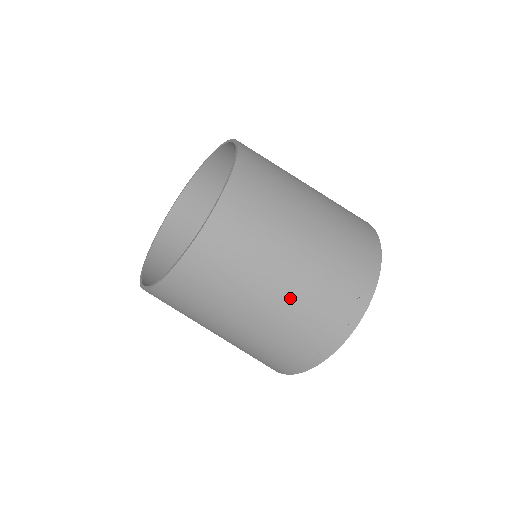
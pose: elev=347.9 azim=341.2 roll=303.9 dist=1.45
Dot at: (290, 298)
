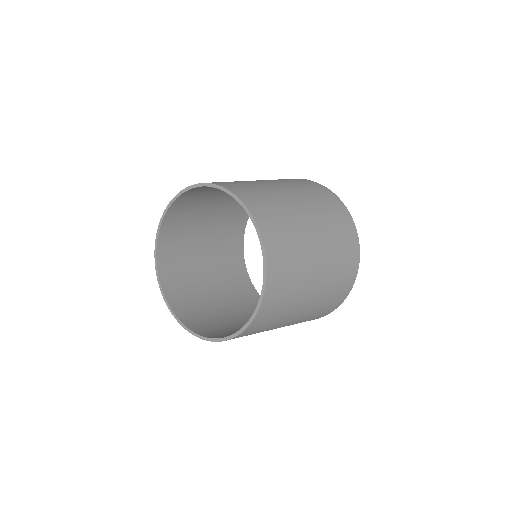
Dot at: (306, 314)
